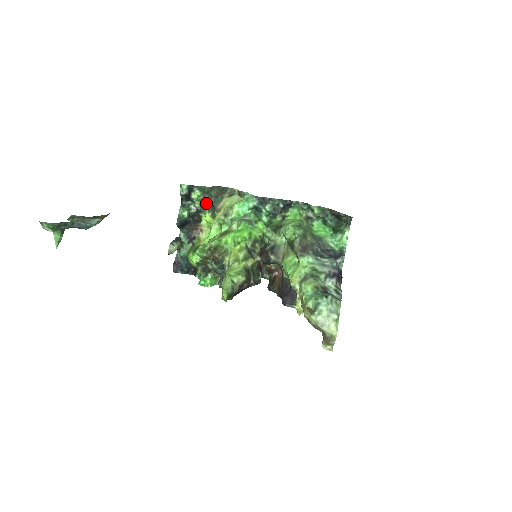
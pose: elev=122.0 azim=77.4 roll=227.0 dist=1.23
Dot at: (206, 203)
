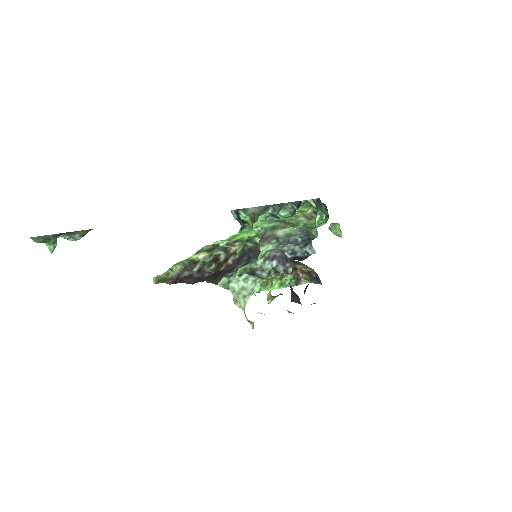
Dot at: (254, 222)
